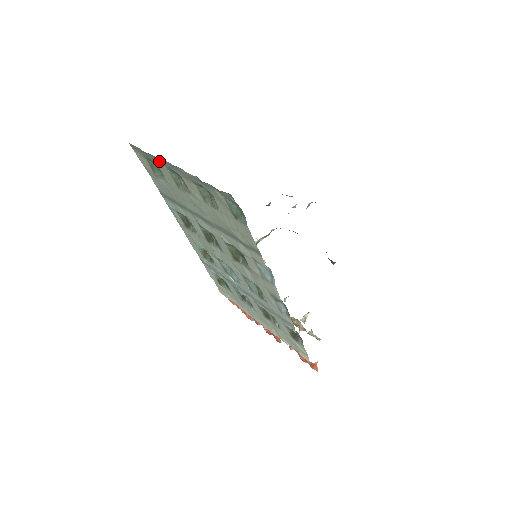
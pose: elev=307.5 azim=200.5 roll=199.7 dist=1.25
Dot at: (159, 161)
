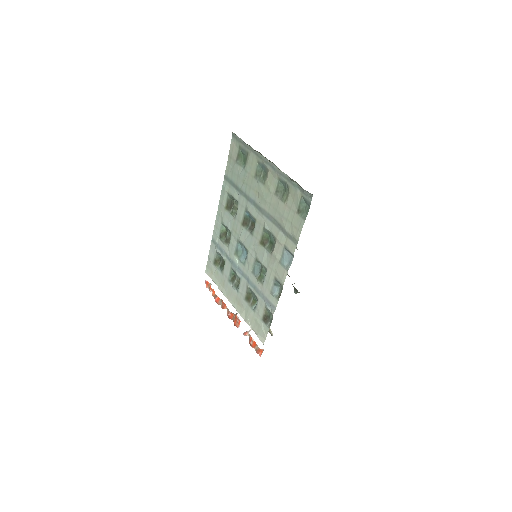
Dot at: (255, 154)
